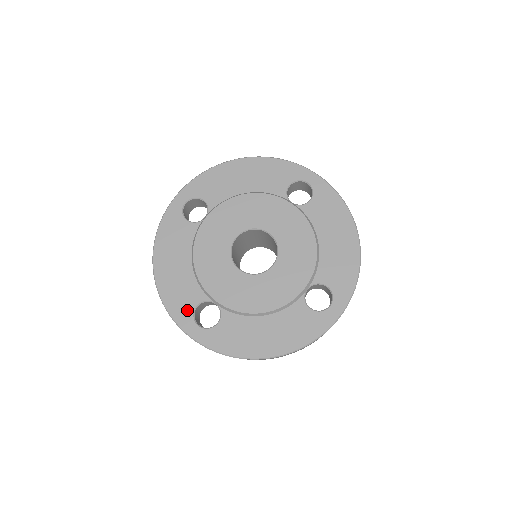
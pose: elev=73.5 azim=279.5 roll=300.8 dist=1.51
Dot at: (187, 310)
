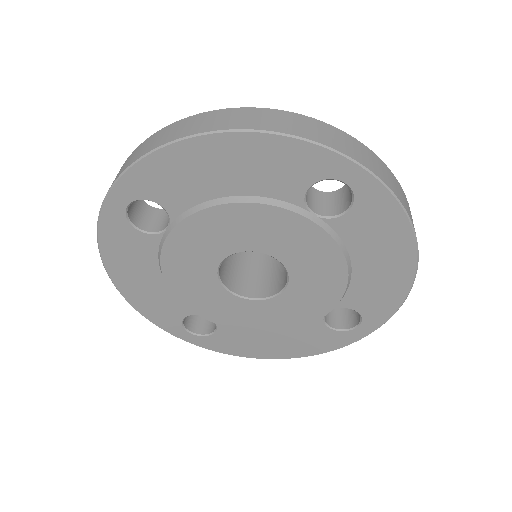
Dot at: (173, 321)
